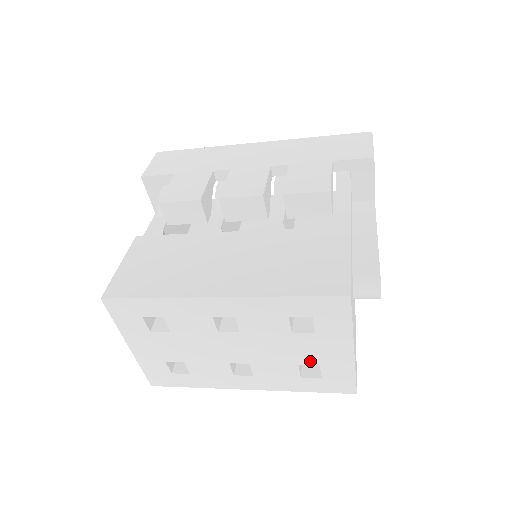
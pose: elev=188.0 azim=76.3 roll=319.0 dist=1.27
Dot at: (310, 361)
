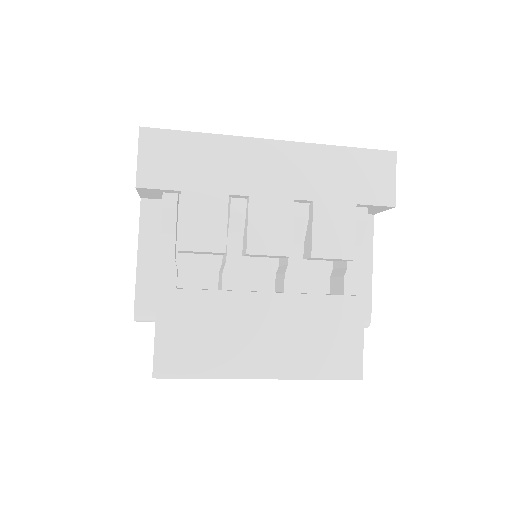
Dot at: occluded
